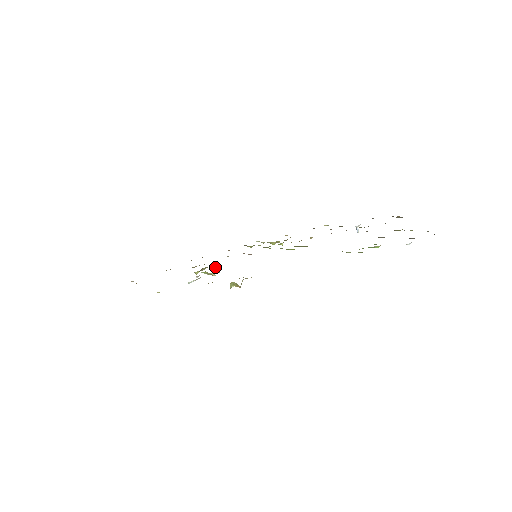
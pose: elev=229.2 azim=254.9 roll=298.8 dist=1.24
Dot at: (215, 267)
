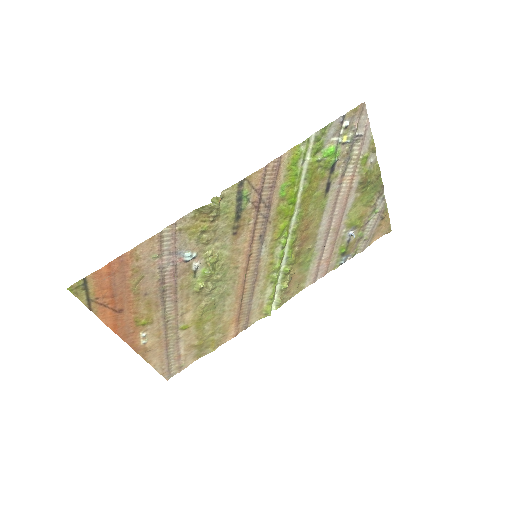
Dot at: (219, 276)
